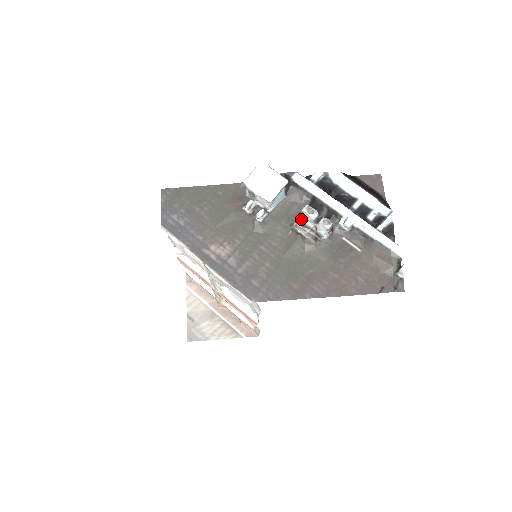
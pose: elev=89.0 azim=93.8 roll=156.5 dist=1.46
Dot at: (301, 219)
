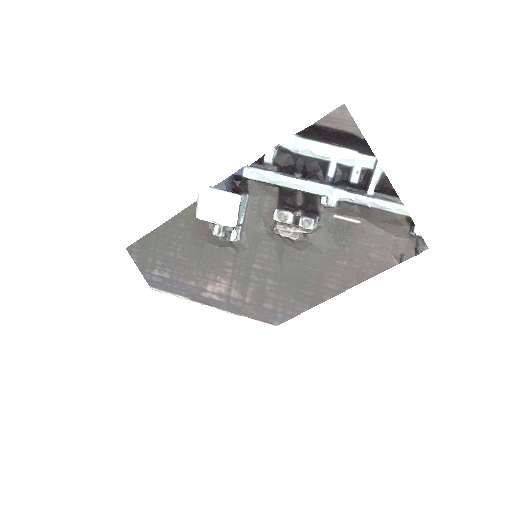
Dot at: occluded
